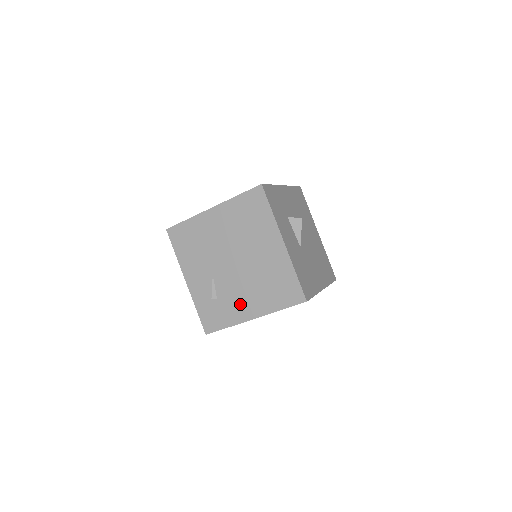
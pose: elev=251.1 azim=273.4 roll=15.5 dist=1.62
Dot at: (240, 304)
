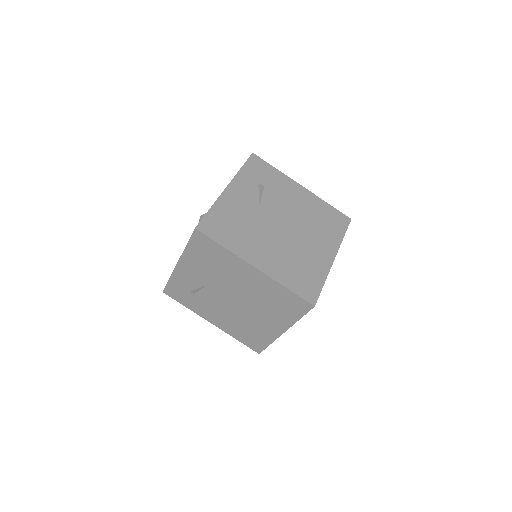
Dot at: (210, 312)
